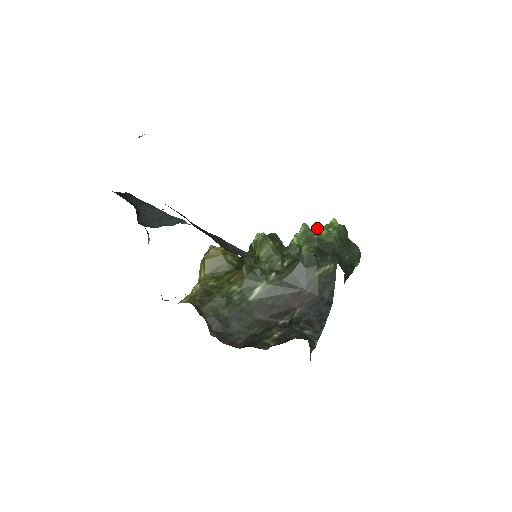
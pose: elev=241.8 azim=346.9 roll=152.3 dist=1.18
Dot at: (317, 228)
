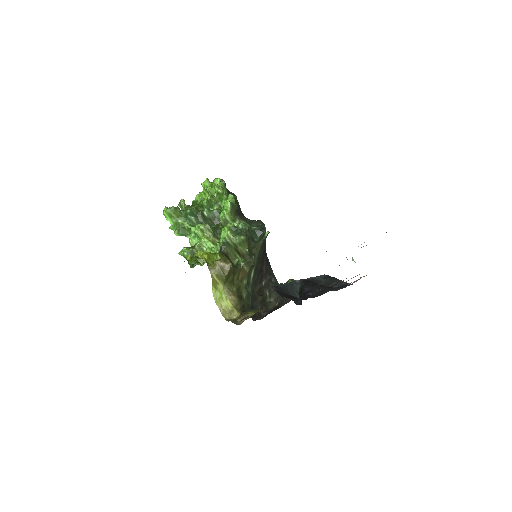
Dot at: (234, 200)
